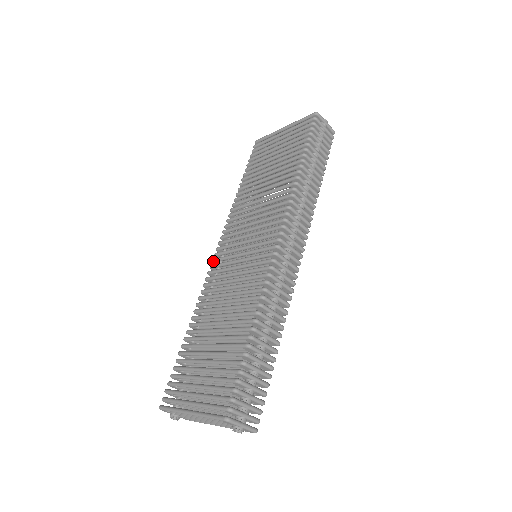
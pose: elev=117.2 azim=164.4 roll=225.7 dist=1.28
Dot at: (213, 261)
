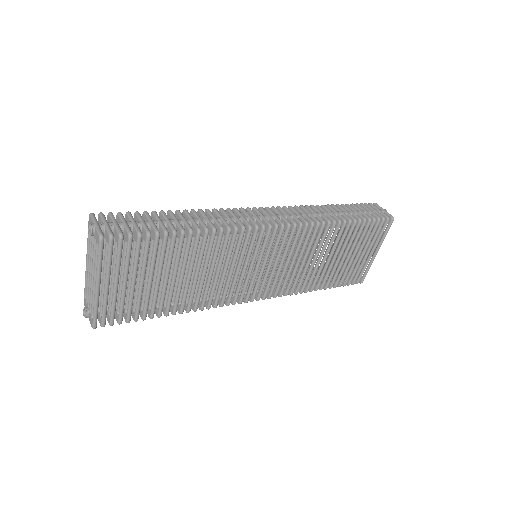
Dot at: occluded
